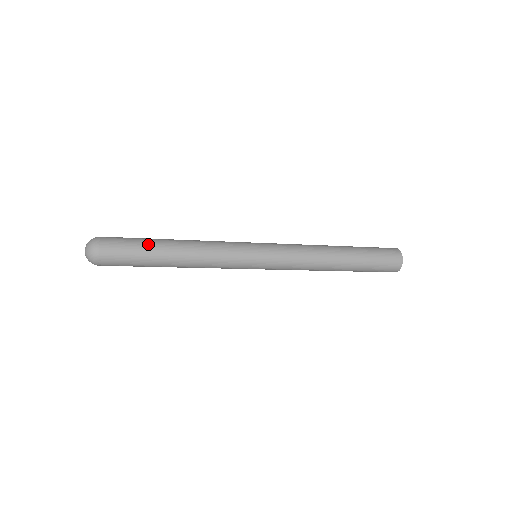
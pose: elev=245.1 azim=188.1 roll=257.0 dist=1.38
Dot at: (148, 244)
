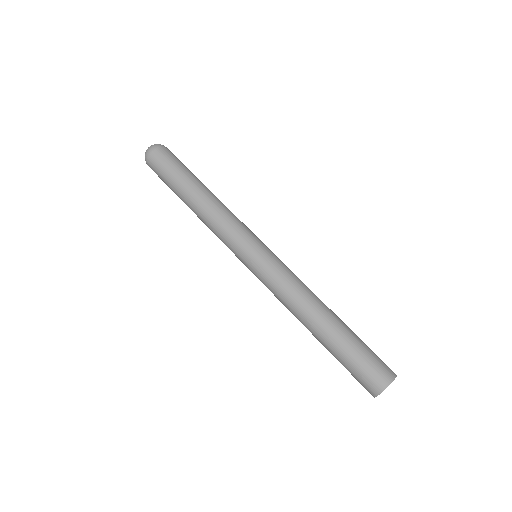
Dot at: (182, 176)
